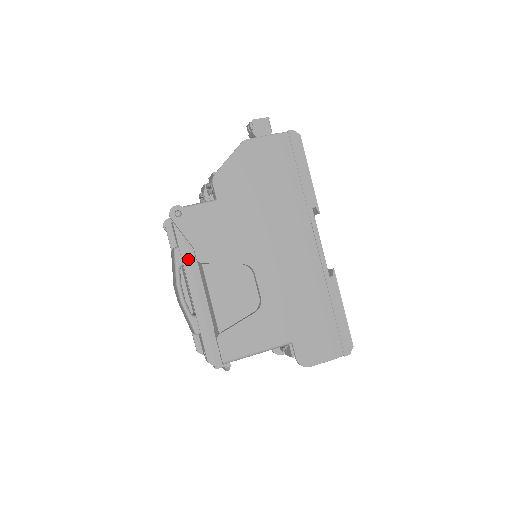
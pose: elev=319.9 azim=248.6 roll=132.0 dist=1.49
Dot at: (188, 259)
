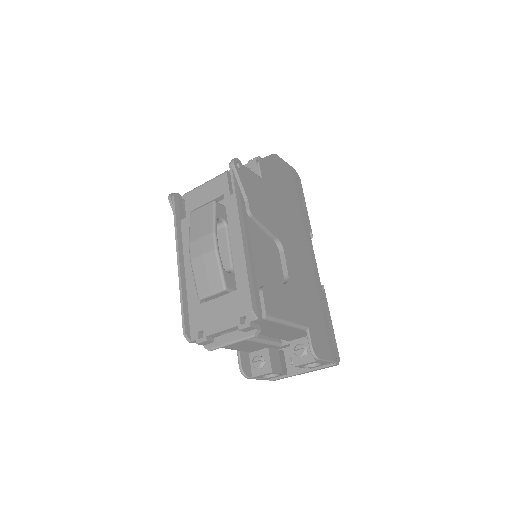
Dot at: (241, 206)
